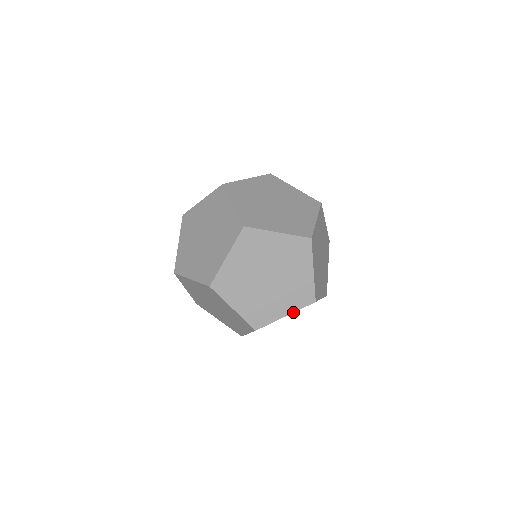
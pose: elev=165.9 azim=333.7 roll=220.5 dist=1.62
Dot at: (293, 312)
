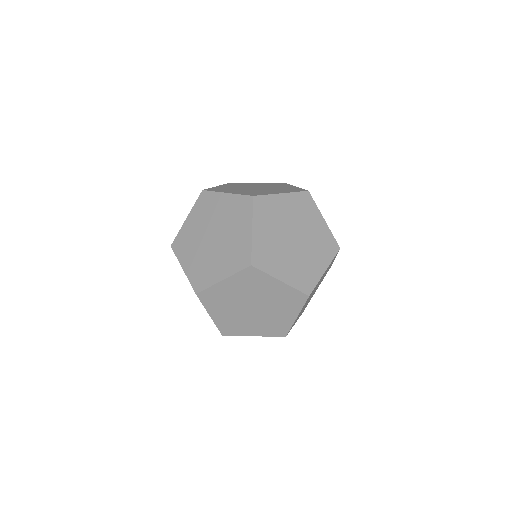
Dot at: (229, 276)
